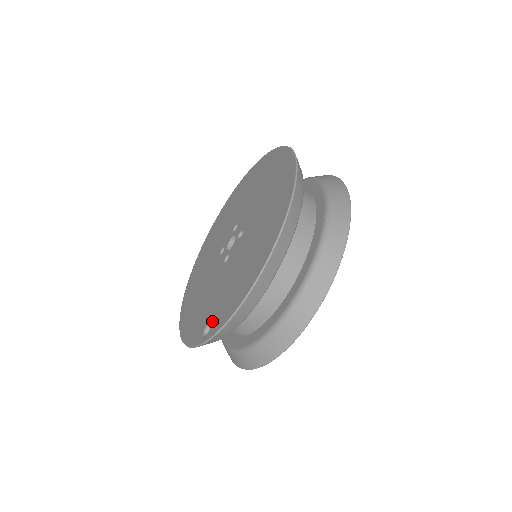
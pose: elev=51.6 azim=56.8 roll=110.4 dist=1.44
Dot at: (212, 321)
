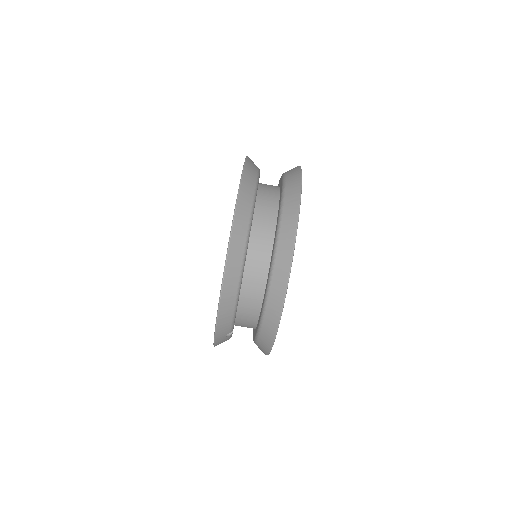
Dot at: occluded
